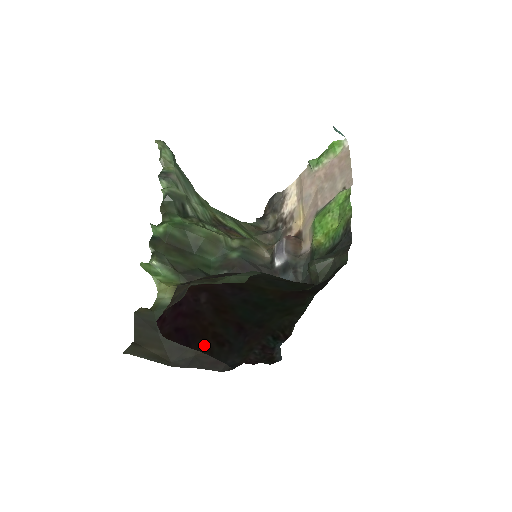
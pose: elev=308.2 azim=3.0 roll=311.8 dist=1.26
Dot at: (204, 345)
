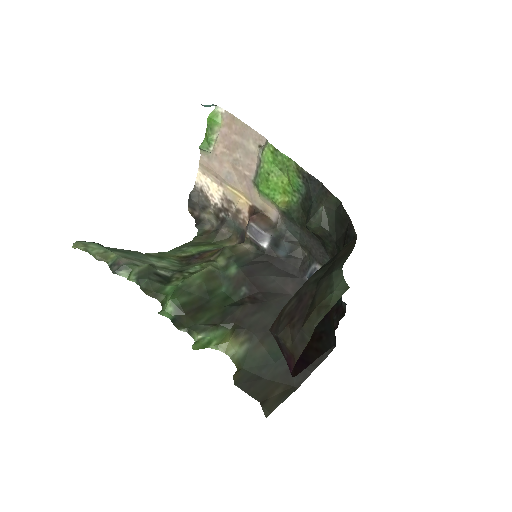
Dot at: (314, 352)
